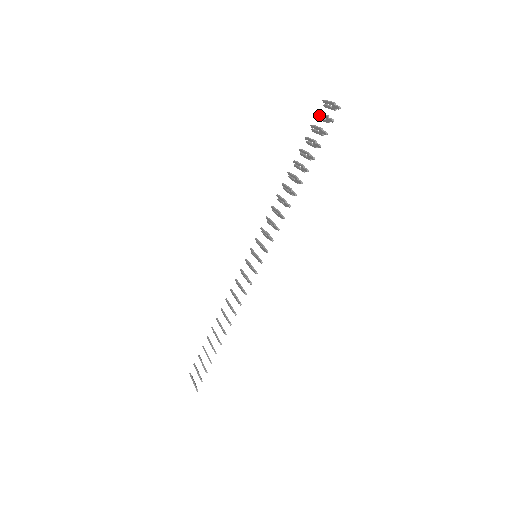
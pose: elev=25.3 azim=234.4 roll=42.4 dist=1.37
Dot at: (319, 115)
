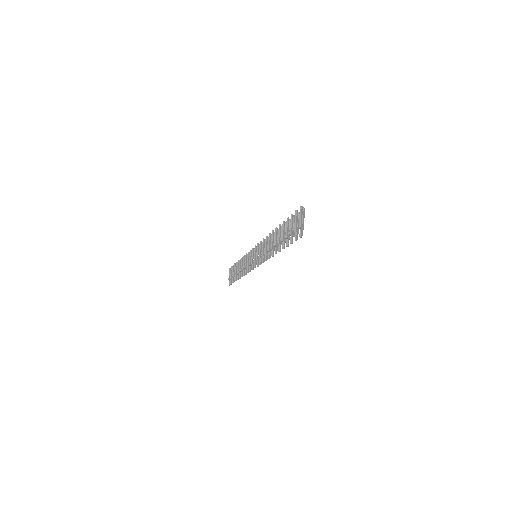
Dot at: (296, 216)
